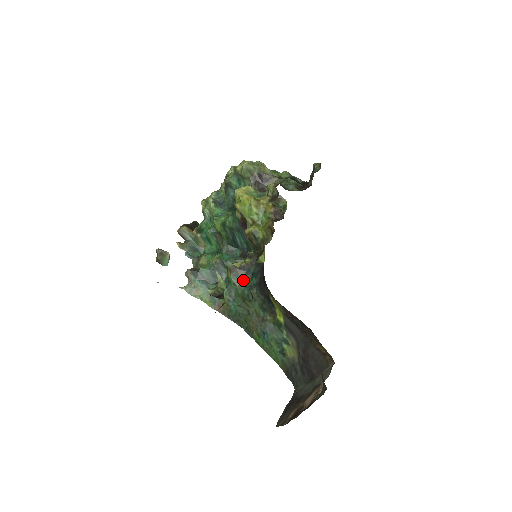
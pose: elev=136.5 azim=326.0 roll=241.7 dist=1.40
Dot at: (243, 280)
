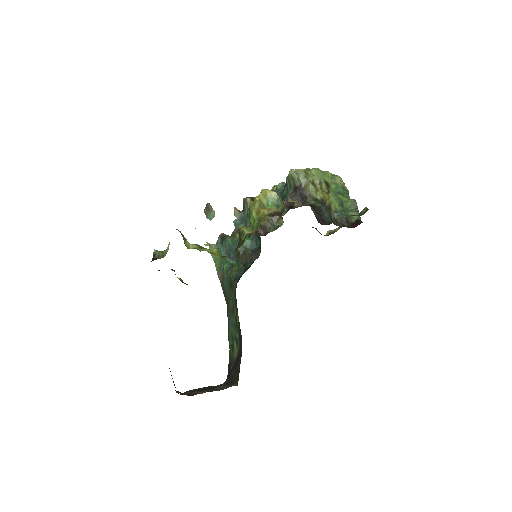
Dot at: (239, 268)
